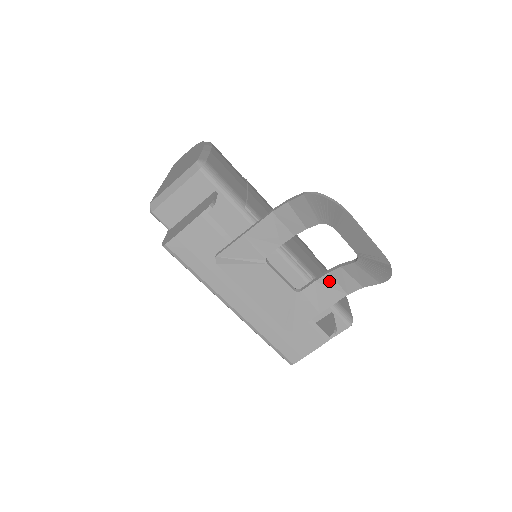
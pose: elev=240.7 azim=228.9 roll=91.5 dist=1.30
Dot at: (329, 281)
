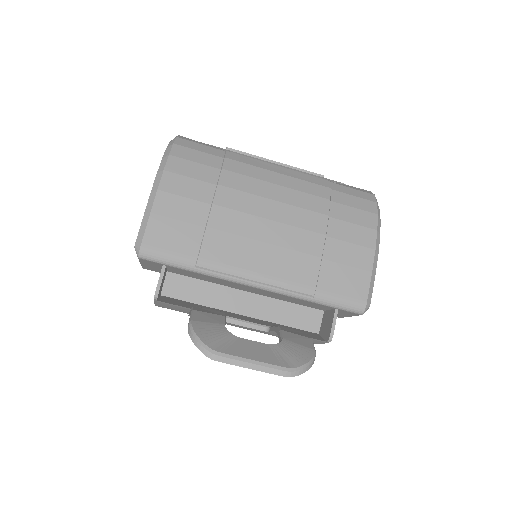
Dot at: occluded
